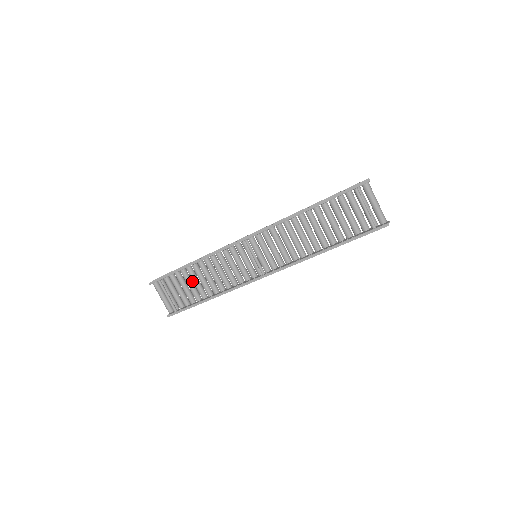
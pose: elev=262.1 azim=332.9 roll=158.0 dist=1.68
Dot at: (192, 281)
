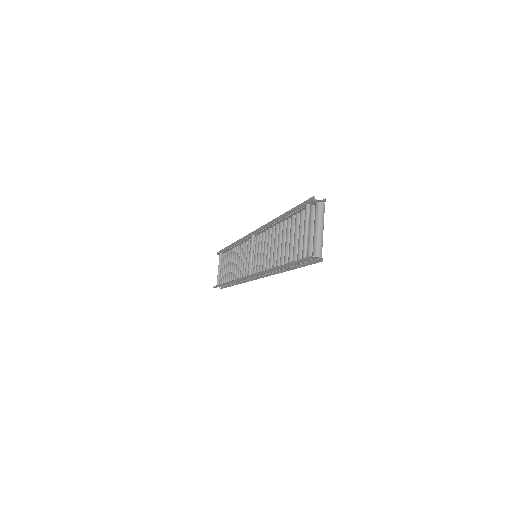
Dot at: occluded
